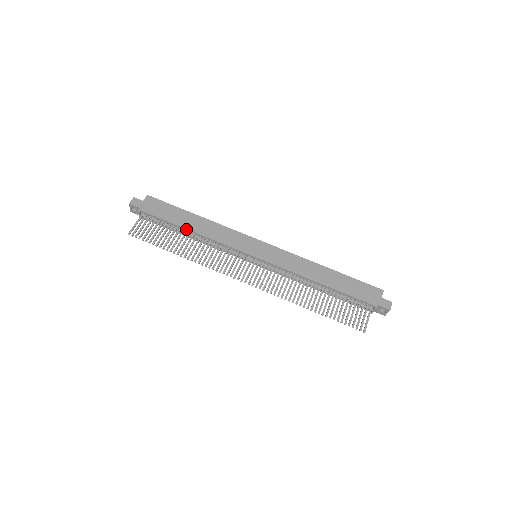
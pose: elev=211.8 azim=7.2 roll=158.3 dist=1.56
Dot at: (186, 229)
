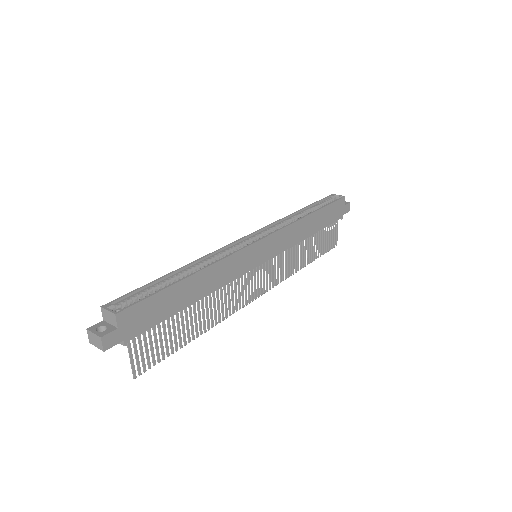
Dot at: occluded
